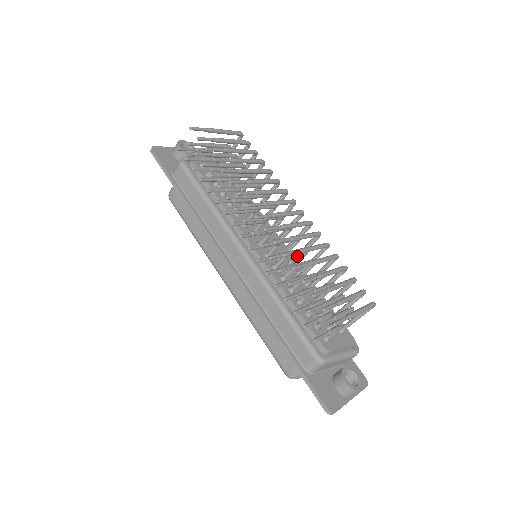
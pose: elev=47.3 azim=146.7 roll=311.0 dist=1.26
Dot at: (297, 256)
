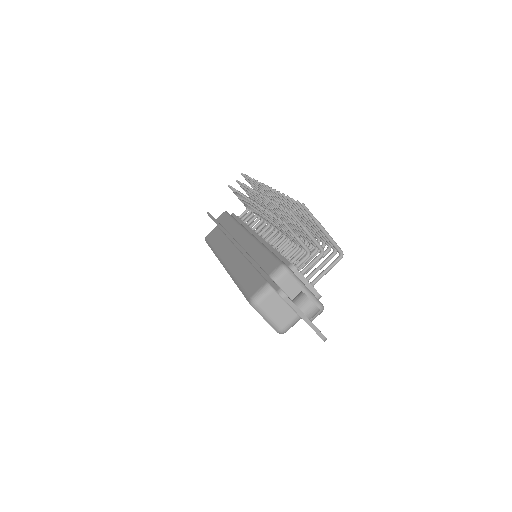
Dot at: occluded
